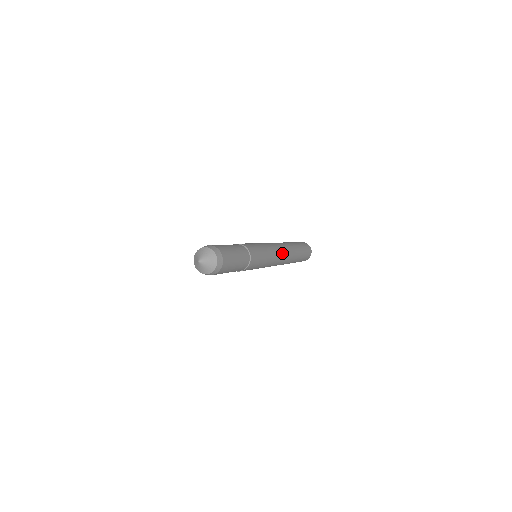
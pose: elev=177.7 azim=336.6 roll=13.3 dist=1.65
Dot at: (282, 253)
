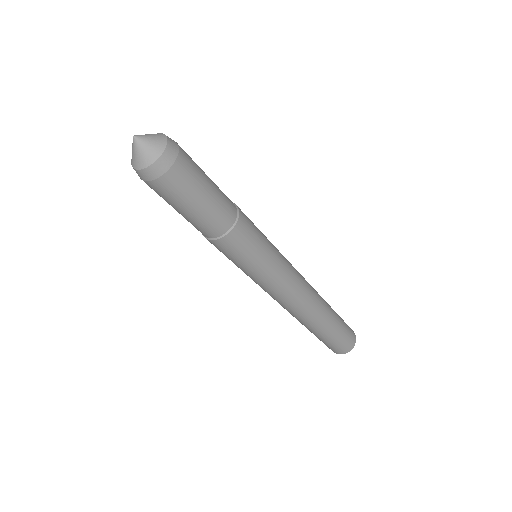
Dot at: (302, 281)
